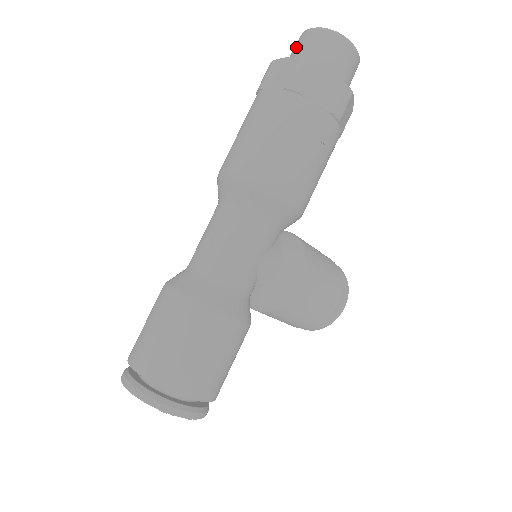
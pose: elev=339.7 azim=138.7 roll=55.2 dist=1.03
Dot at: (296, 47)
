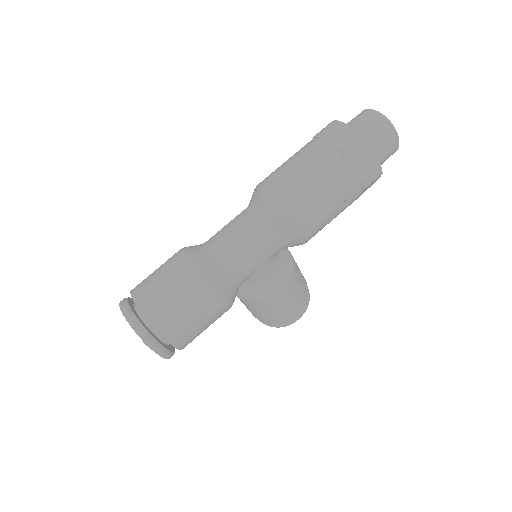
Dot at: (358, 118)
